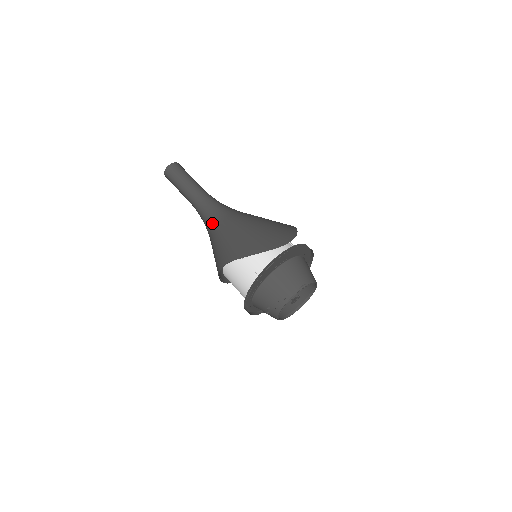
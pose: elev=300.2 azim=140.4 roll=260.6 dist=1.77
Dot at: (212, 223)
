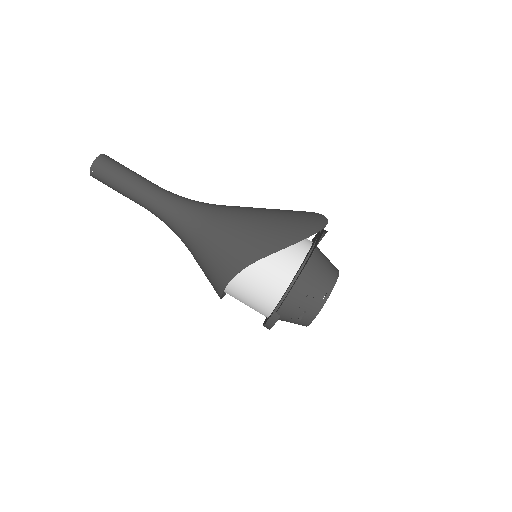
Dot at: (194, 223)
